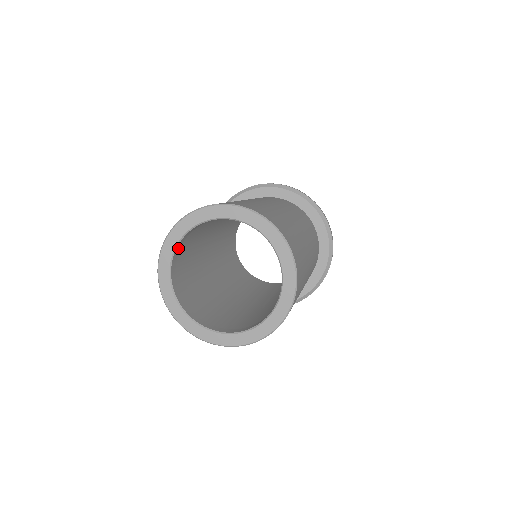
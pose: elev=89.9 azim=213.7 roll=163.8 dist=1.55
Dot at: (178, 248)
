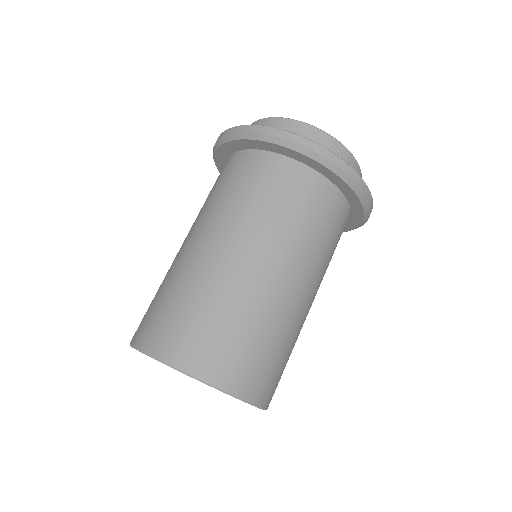
Dot at: occluded
